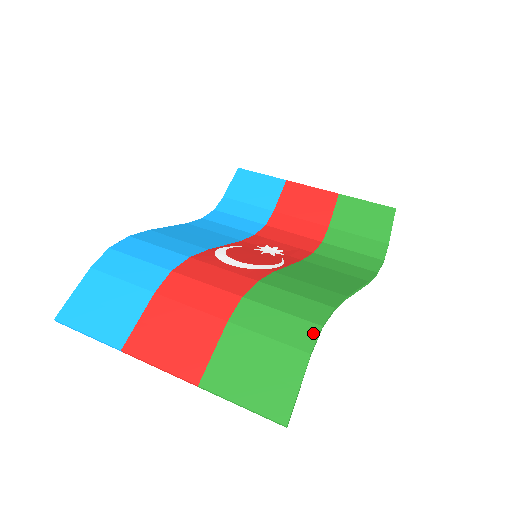
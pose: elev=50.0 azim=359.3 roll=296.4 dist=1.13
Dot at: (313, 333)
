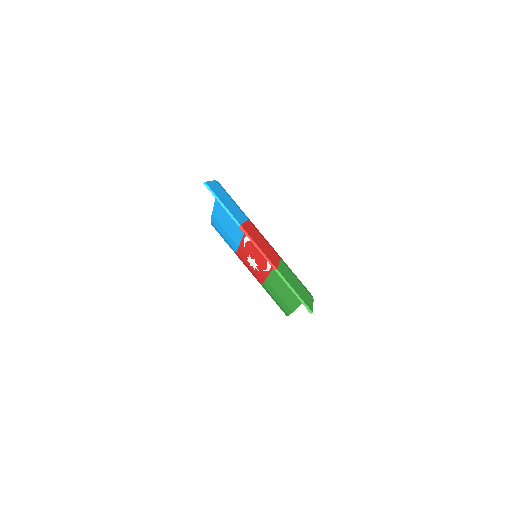
Dot at: occluded
